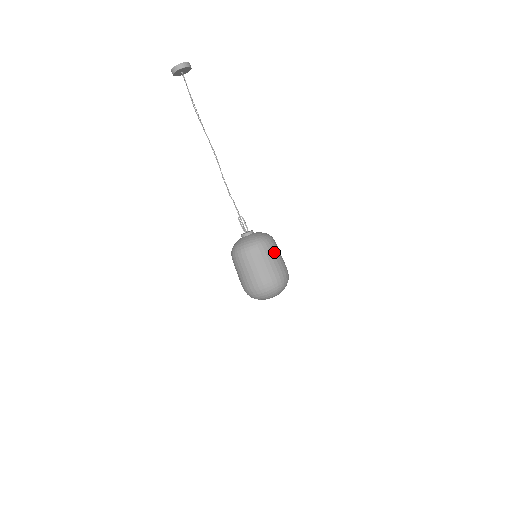
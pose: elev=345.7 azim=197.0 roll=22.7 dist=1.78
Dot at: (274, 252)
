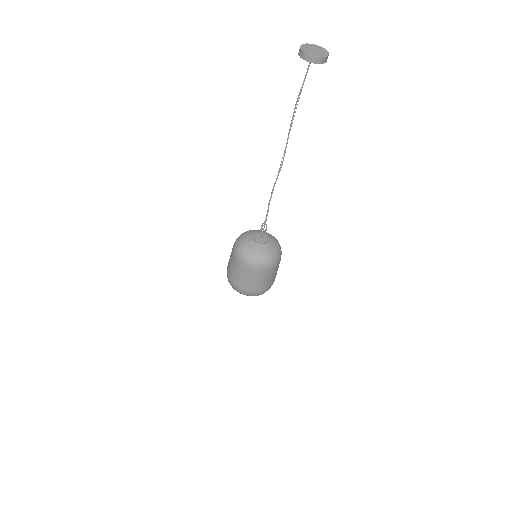
Dot at: (273, 272)
